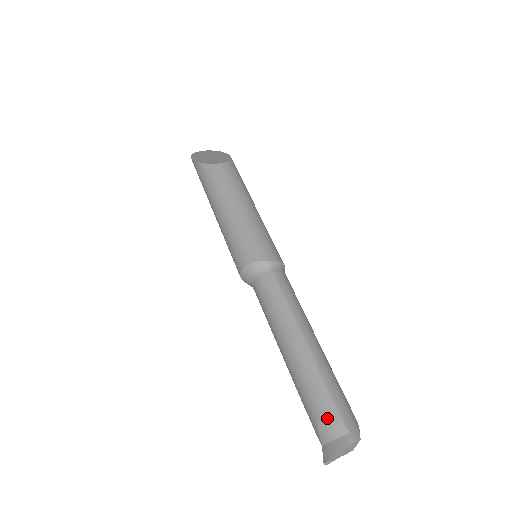
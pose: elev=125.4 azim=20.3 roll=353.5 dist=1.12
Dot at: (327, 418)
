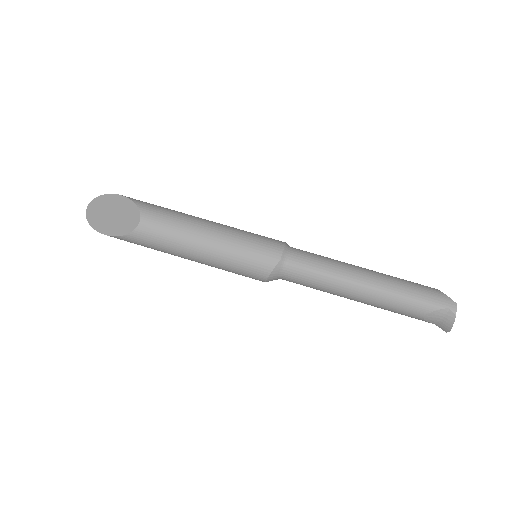
Dot at: (428, 314)
